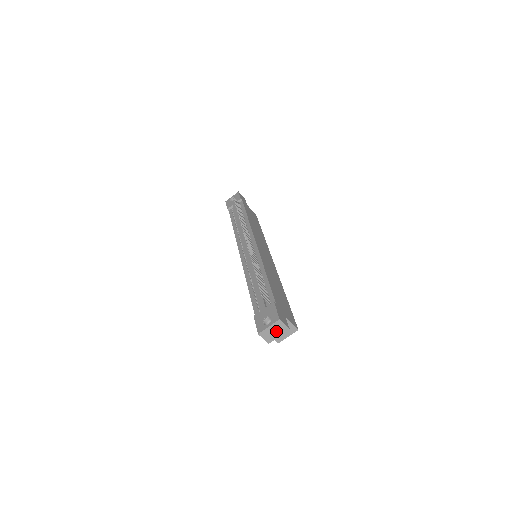
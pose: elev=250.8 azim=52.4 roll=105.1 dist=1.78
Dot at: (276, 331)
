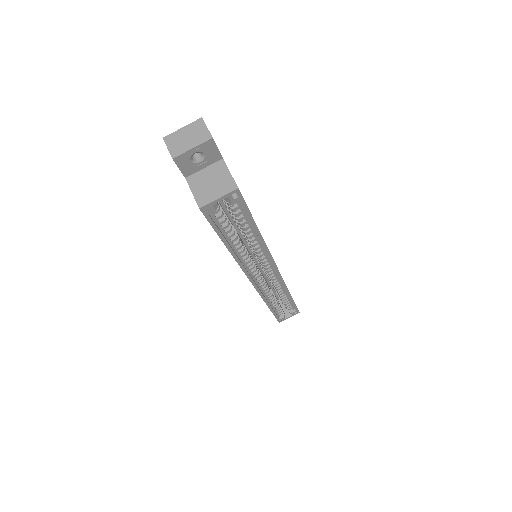
Dot at: (191, 138)
